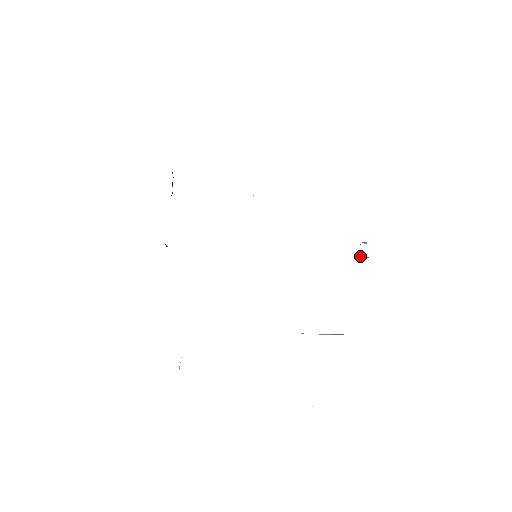
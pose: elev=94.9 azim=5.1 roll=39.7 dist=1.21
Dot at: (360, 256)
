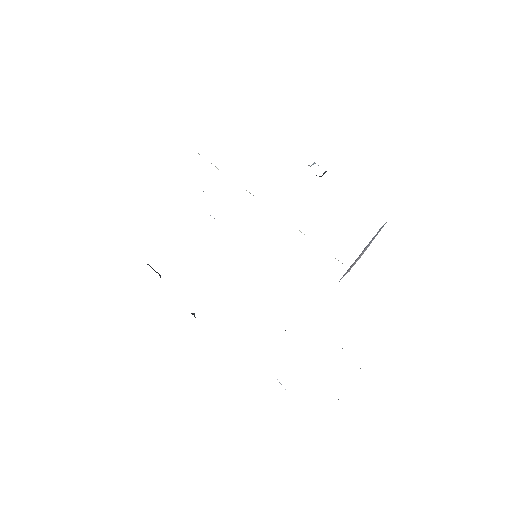
Dot at: occluded
